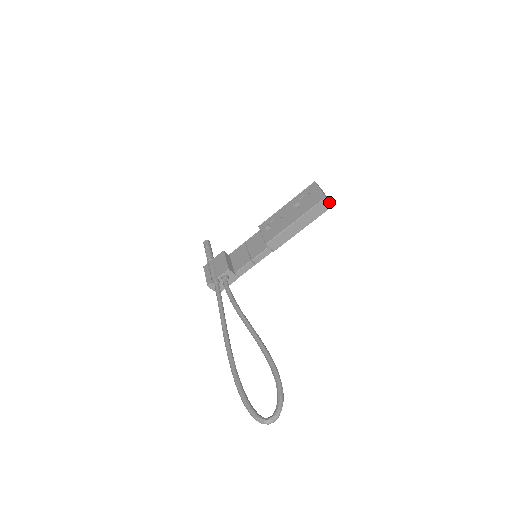
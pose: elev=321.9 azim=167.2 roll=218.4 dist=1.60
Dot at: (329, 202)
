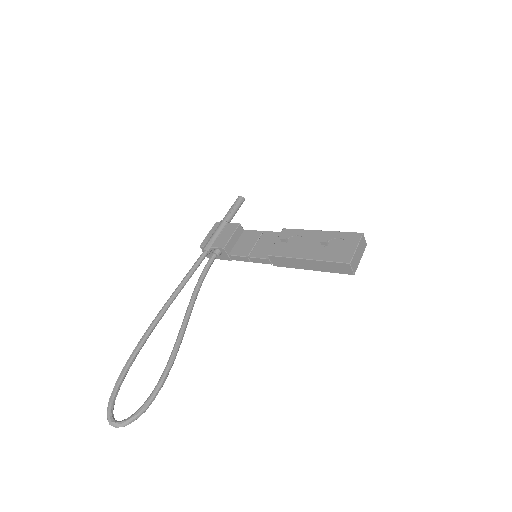
Dot at: (352, 269)
